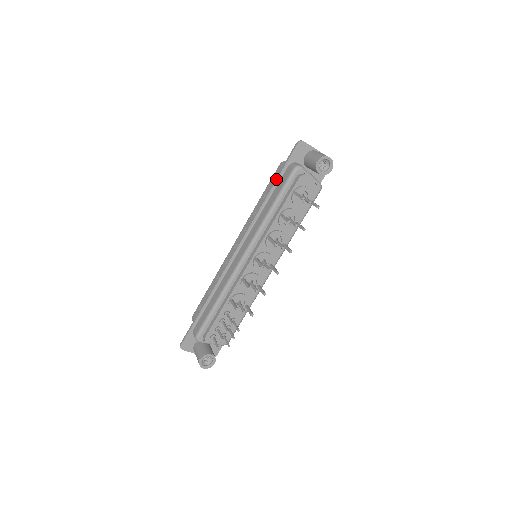
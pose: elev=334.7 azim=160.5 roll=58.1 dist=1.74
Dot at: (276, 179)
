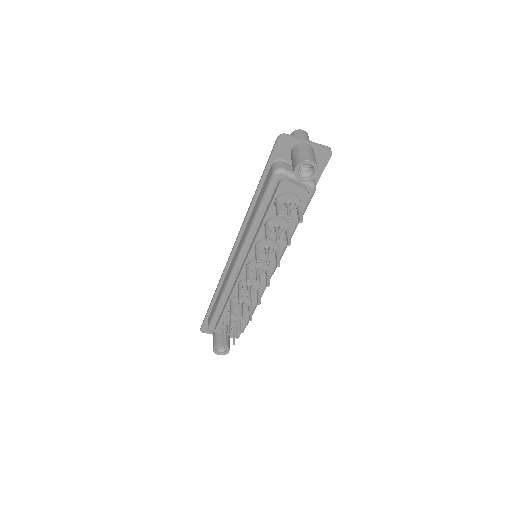
Dot at: (260, 180)
